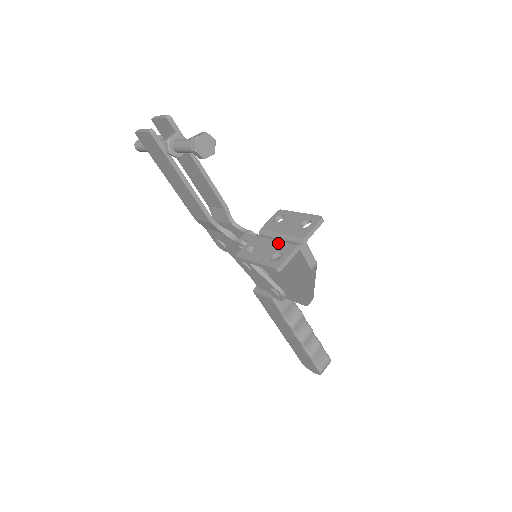
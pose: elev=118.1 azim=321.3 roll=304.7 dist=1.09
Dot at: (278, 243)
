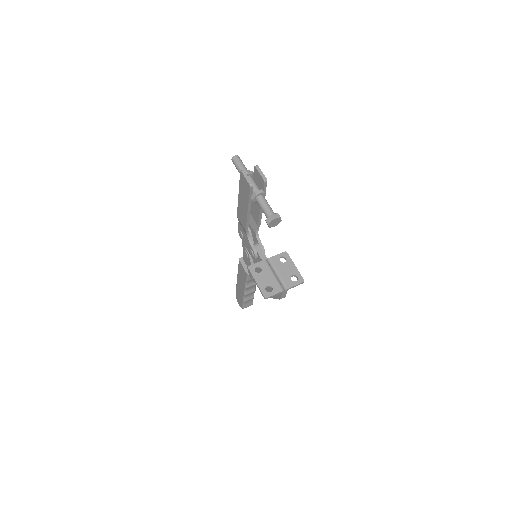
Dot at: (274, 279)
